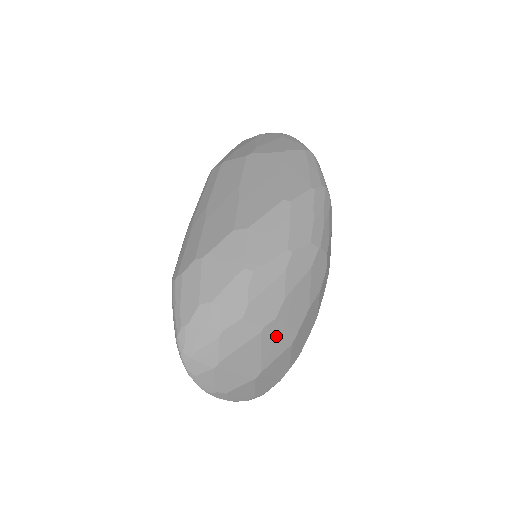
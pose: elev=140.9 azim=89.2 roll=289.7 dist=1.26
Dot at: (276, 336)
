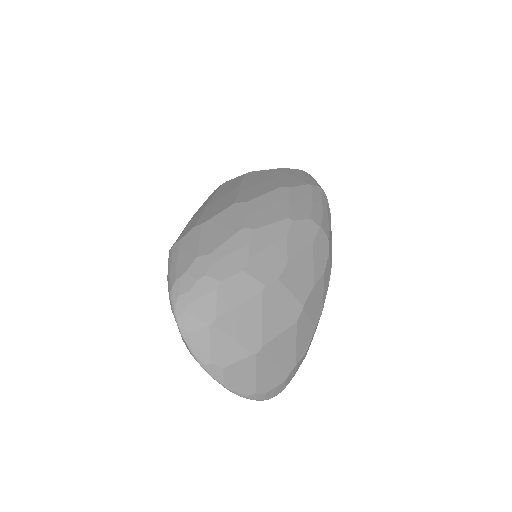
Dot at: (279, 303)
